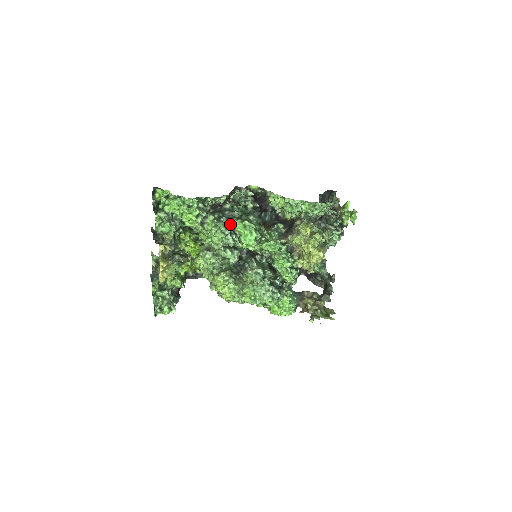
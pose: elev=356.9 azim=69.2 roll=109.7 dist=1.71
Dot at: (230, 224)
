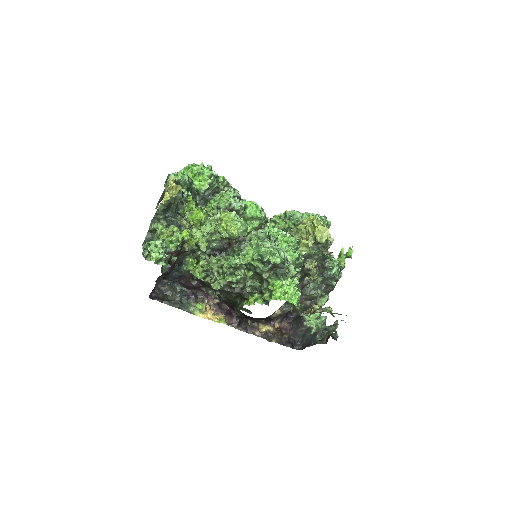
Dot at: (238, 193)
